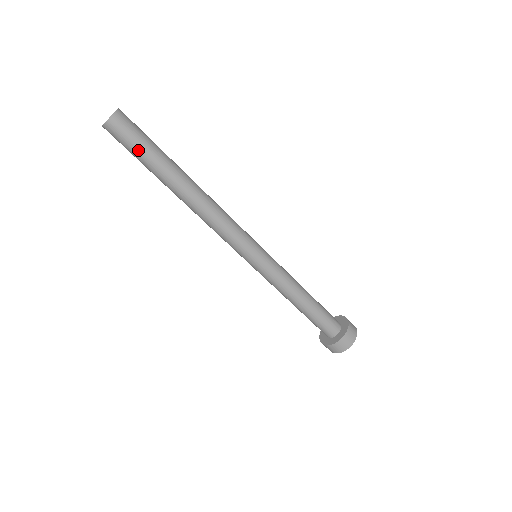
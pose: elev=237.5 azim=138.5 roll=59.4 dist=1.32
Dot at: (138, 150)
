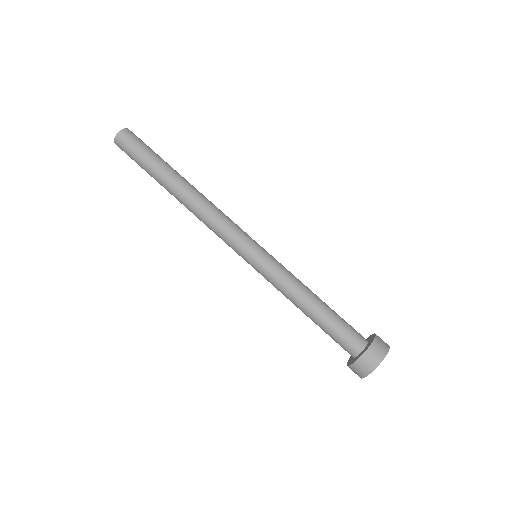
Dot at: (145, 151)
